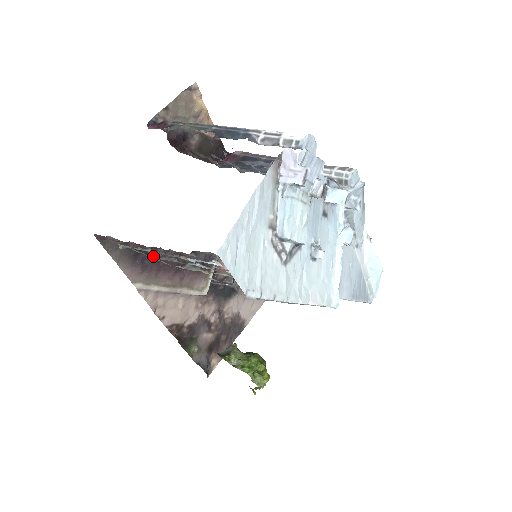
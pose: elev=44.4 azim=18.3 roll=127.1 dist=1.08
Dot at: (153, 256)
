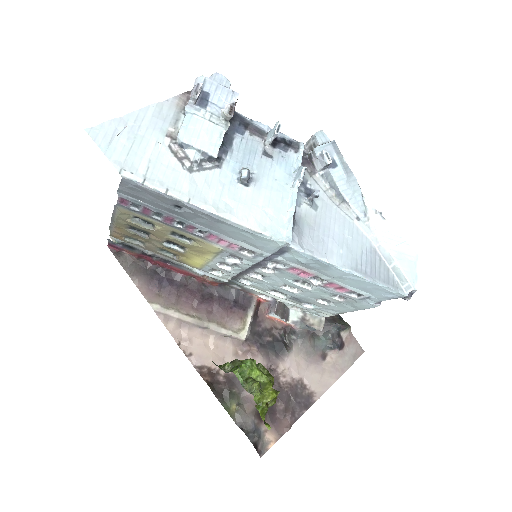
Dot at: (172, 280)
